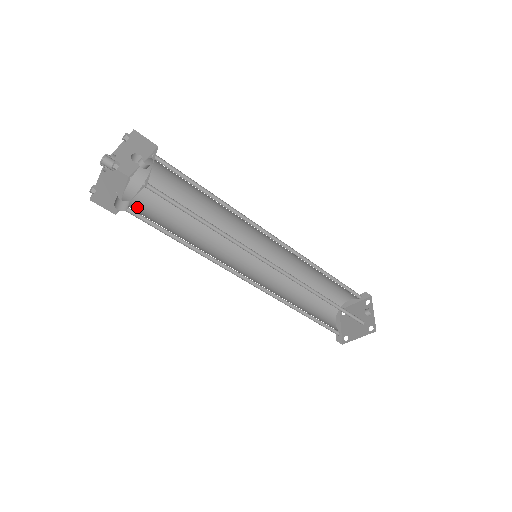
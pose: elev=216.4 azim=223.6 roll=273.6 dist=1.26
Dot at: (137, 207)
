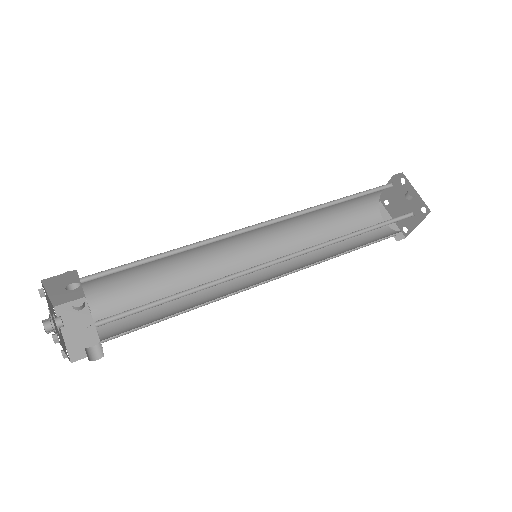
Dot at: (115, 321)
